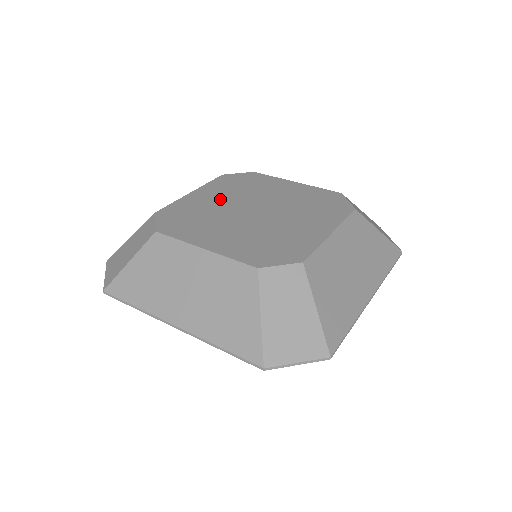
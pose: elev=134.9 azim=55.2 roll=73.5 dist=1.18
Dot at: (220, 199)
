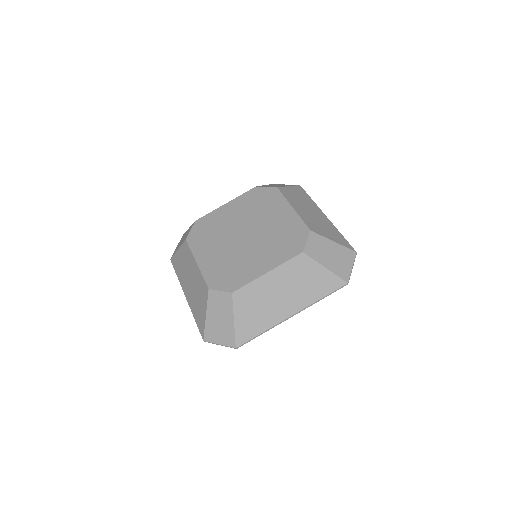
Dot at: (235, 216)
